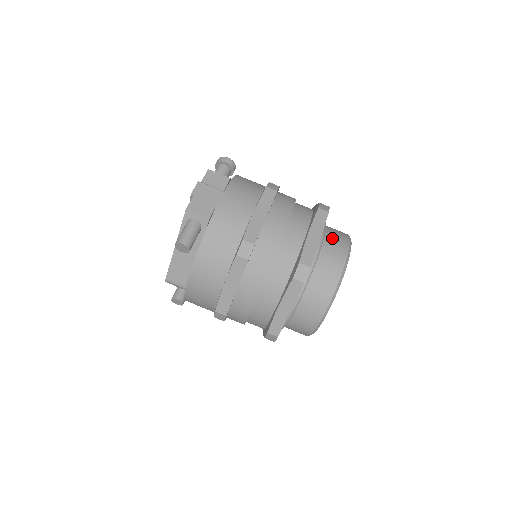
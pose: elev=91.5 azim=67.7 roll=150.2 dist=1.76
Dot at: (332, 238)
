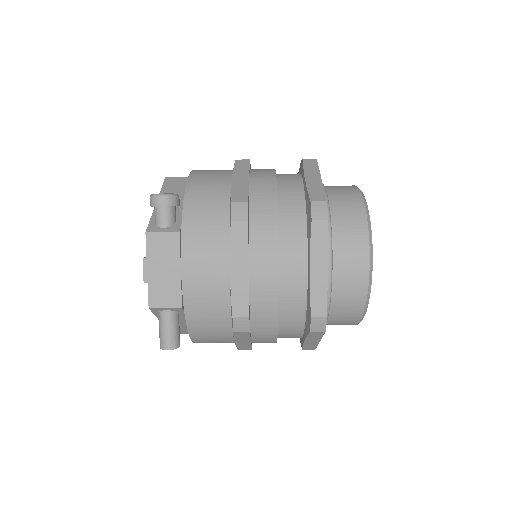
Dot at: (343, 239)
